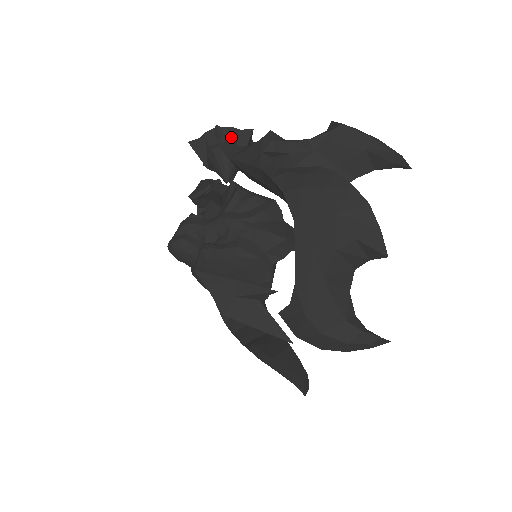
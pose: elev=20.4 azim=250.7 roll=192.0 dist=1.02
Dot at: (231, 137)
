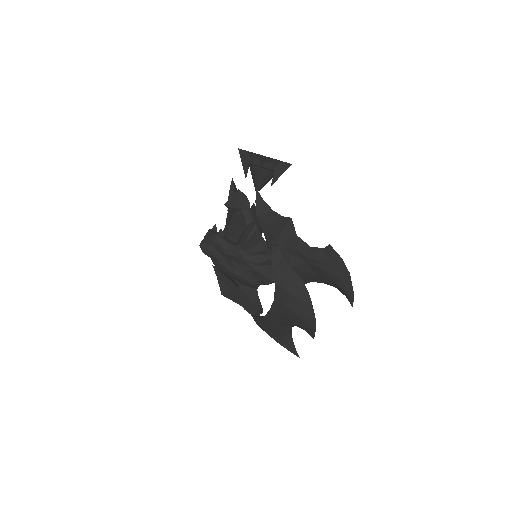
Dot at: (272, 165)
